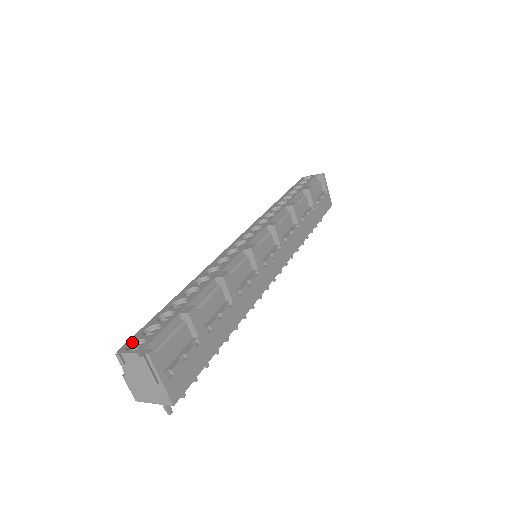
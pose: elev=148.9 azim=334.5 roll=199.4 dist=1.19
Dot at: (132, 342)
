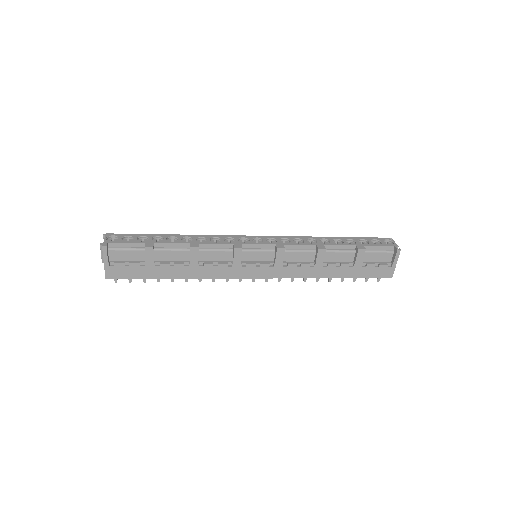
Dot at: (116, 235)
